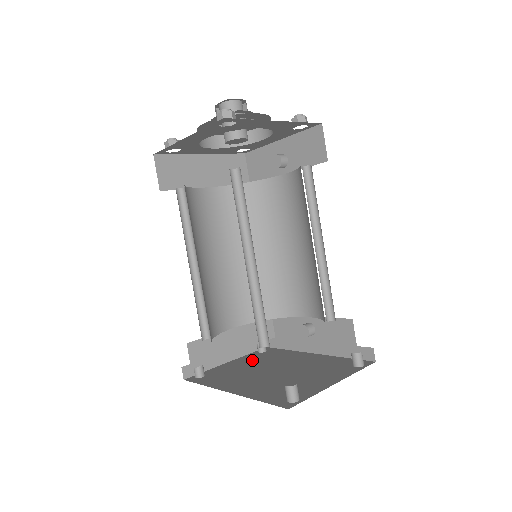
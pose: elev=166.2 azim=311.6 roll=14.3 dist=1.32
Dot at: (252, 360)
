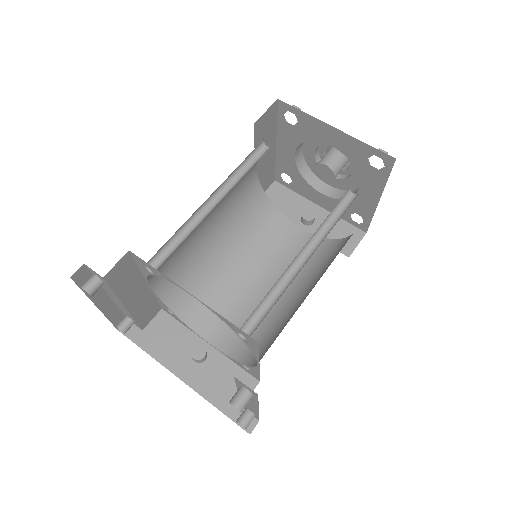
Dot at: occluded
